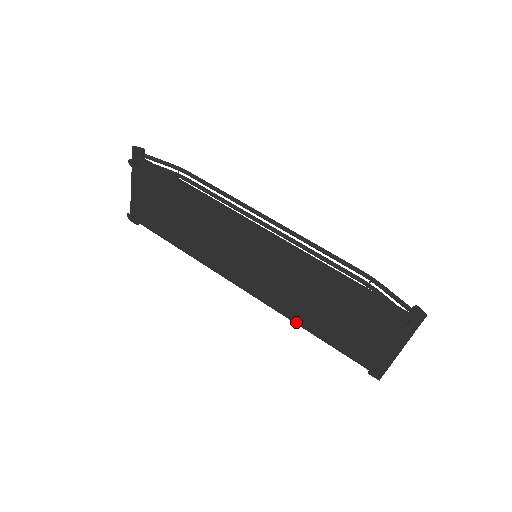
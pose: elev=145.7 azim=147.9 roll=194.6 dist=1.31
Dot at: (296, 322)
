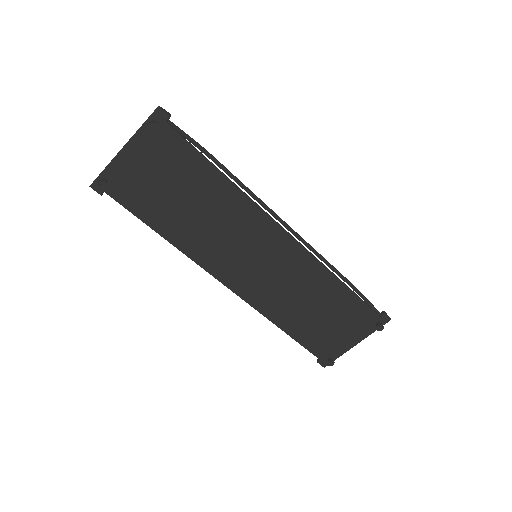
Dot at: (272, 320)
